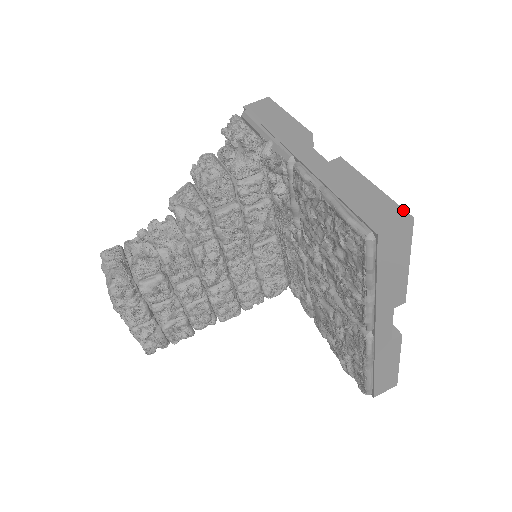
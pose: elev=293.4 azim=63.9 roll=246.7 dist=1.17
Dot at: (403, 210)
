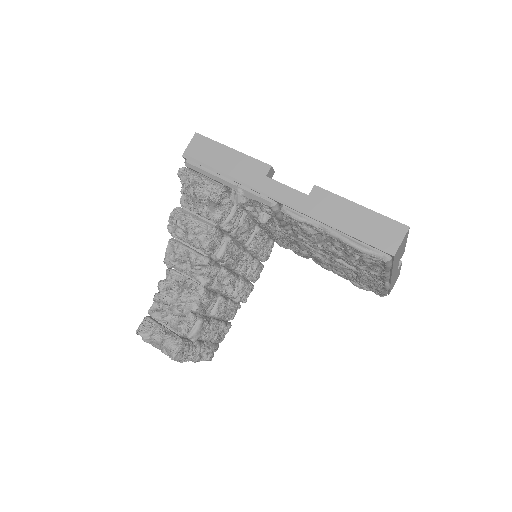
Dot at: (398, 223)
